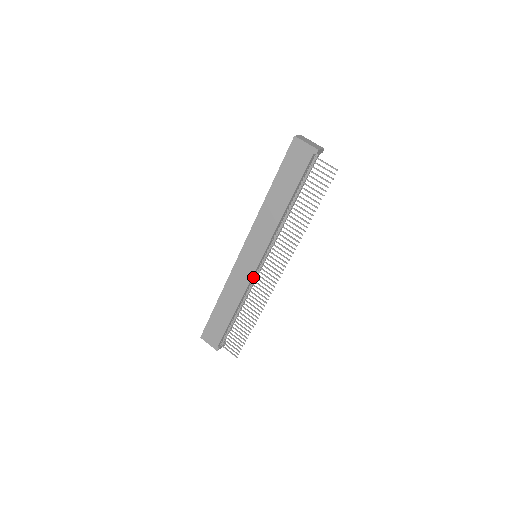
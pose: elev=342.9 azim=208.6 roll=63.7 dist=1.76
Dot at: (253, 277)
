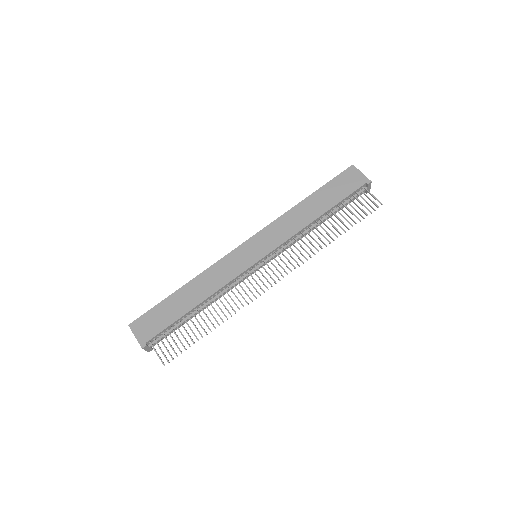
Dot at: (242, 275)
